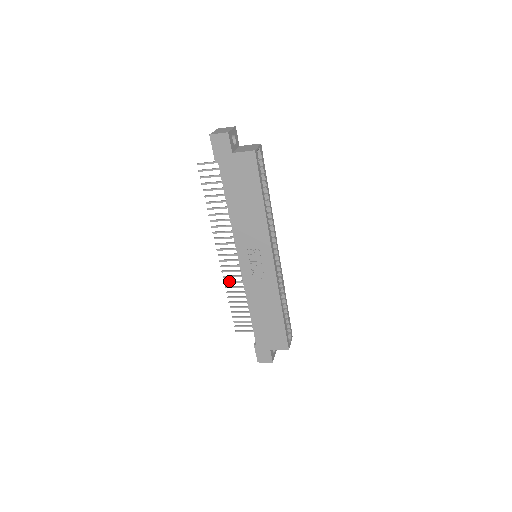
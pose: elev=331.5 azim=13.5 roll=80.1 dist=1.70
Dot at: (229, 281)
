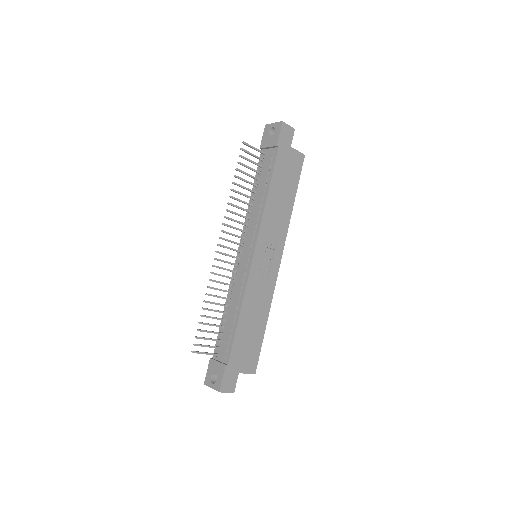
Dot at: (215, 280)
